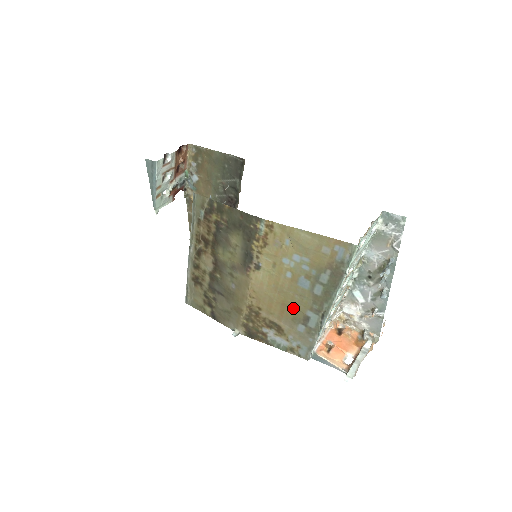
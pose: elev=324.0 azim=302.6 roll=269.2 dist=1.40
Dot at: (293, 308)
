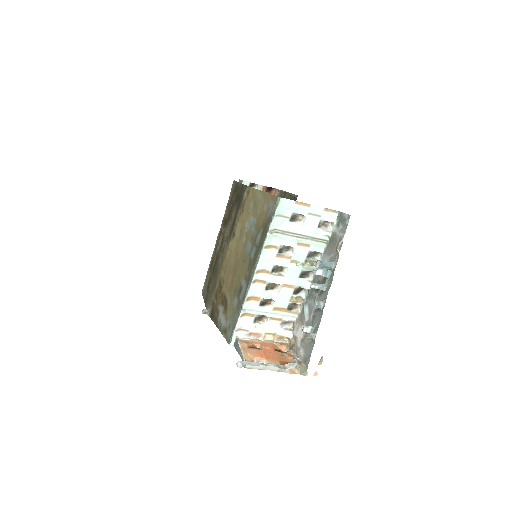
Dot at: (237, 277)
